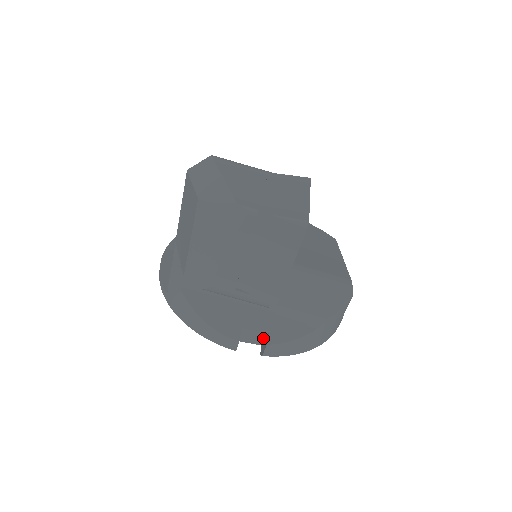
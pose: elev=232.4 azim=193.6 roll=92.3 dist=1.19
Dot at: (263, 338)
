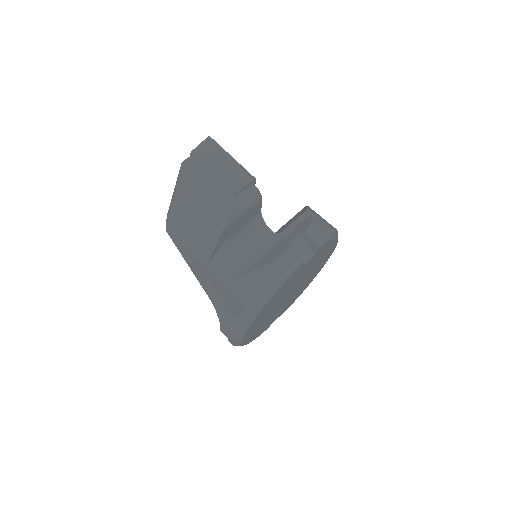
Dot at: (305, 244)
